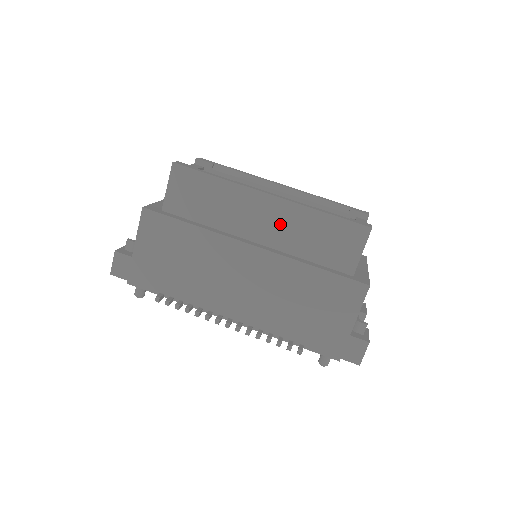
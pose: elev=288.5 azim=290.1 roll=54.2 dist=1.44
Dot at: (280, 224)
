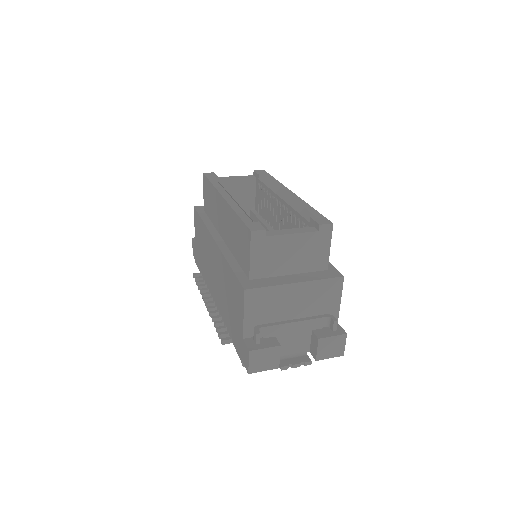
Dot at: (227, 223)
